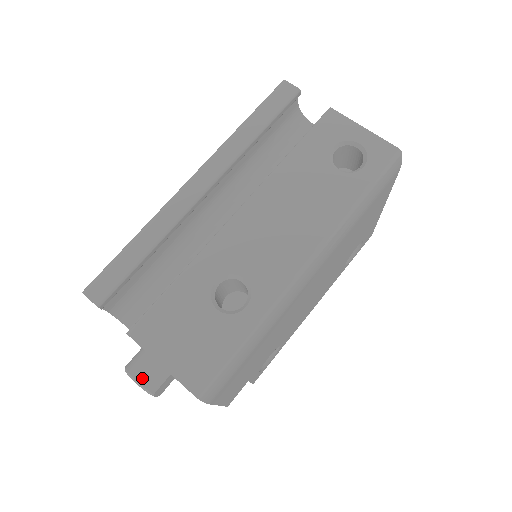
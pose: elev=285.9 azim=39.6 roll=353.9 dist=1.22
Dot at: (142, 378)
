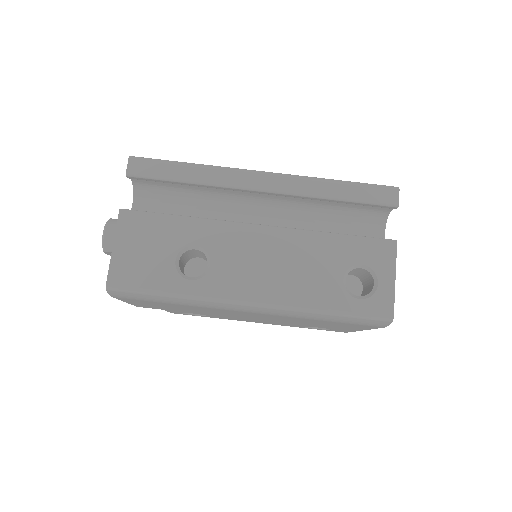
Dot at: (108, 236)
